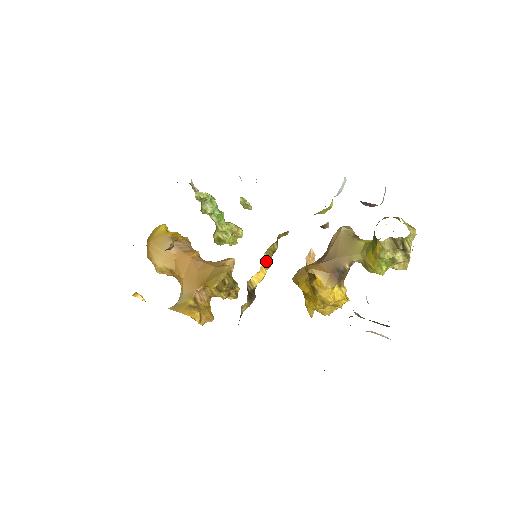
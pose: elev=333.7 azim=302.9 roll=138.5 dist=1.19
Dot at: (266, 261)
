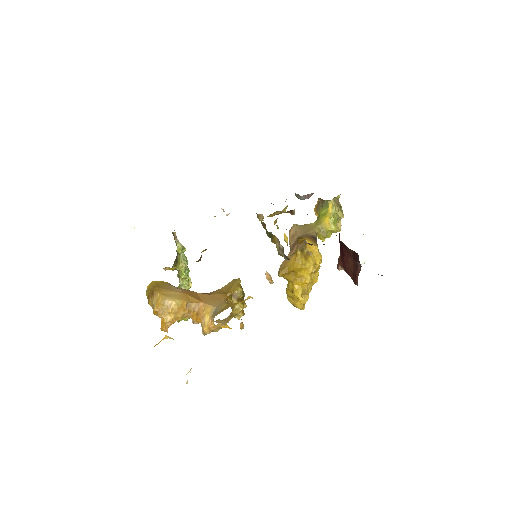
Dot at: occluded
